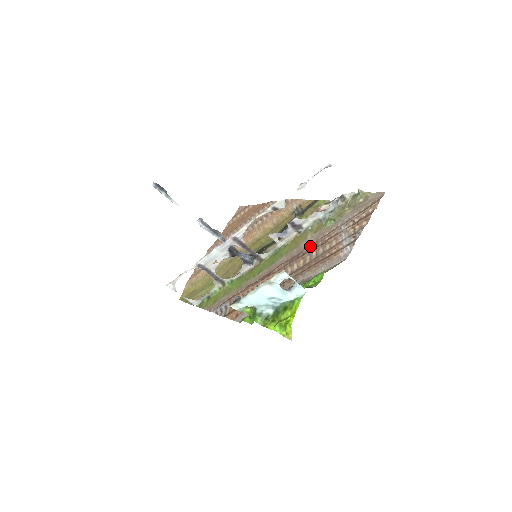
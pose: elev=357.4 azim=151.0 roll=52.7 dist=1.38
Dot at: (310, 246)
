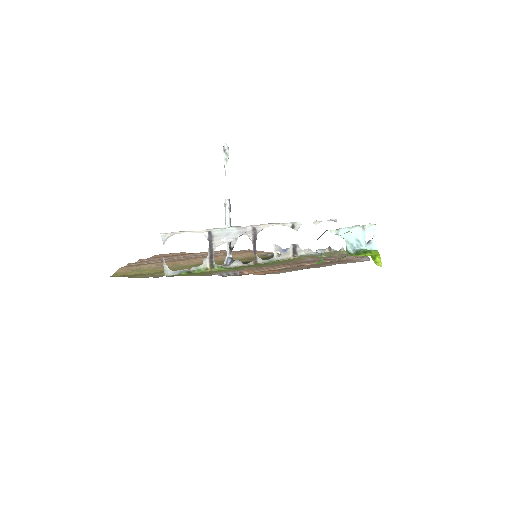
Dot at: (318, 259)
